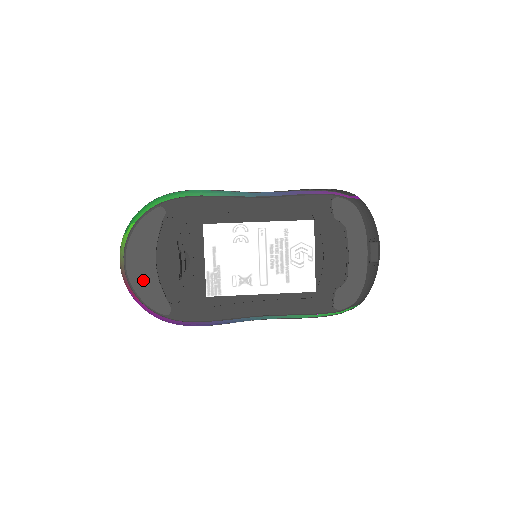
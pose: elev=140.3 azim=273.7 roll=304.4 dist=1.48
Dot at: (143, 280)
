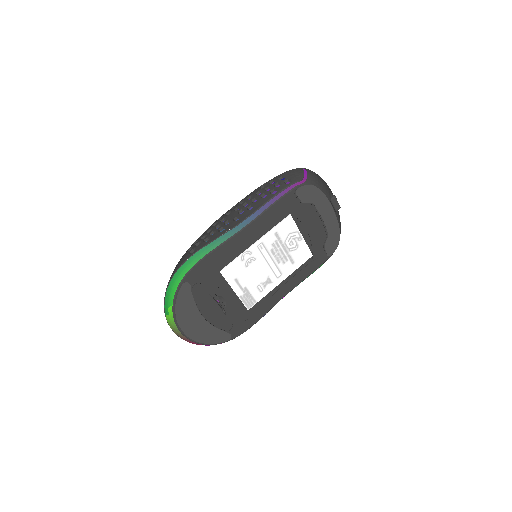
Dot at: (202, 333)
